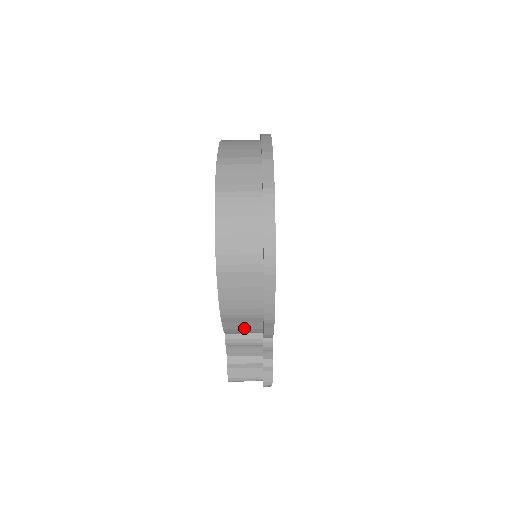
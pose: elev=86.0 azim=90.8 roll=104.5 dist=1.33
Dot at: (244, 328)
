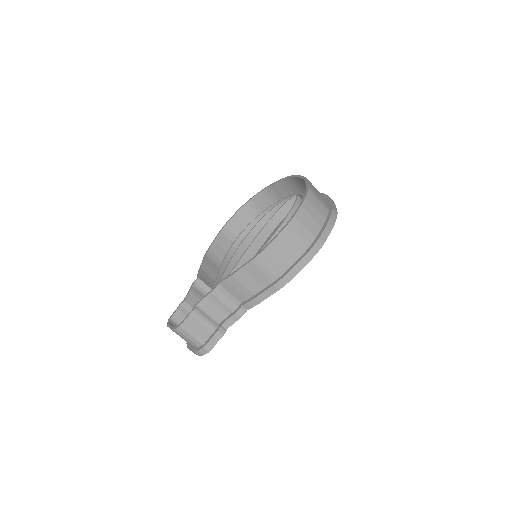
Dot at: (245, 285)
